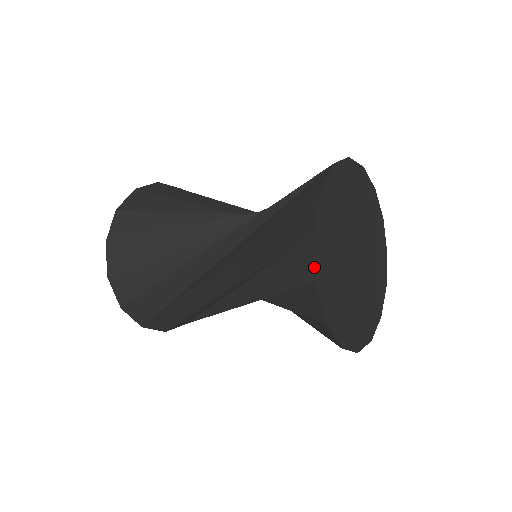
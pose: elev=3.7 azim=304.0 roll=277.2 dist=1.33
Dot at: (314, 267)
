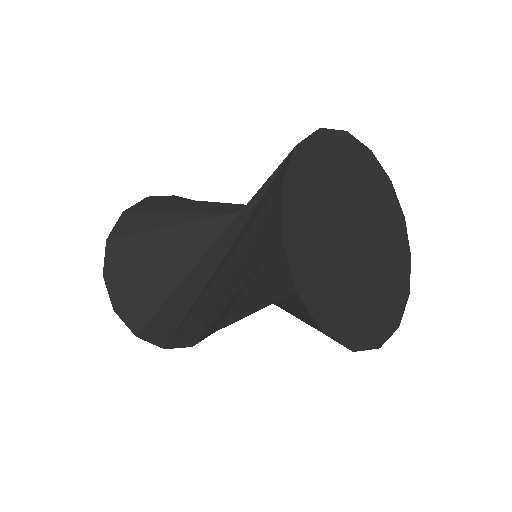
Dot at: (291, 275)
